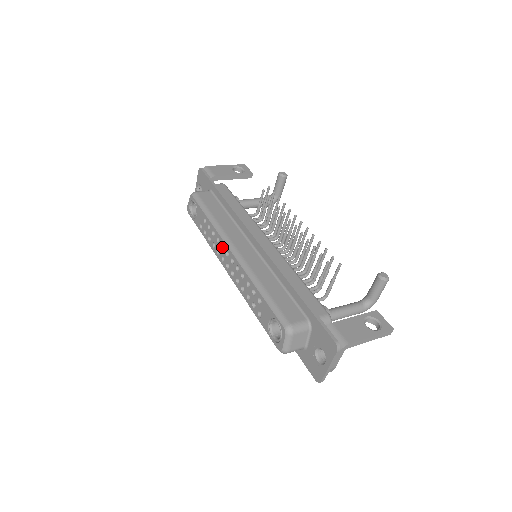
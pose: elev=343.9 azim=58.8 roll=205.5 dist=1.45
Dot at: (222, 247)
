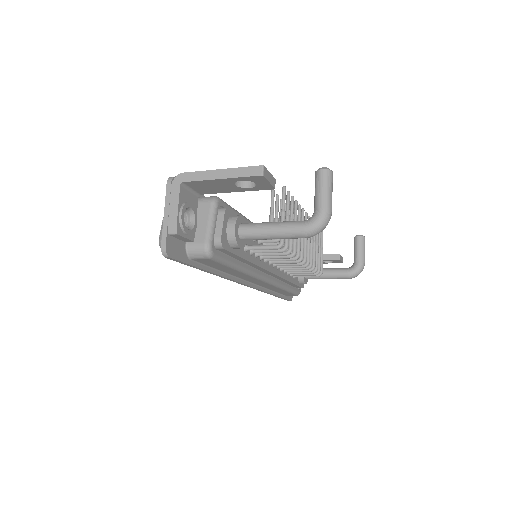
Dot at: occluded
